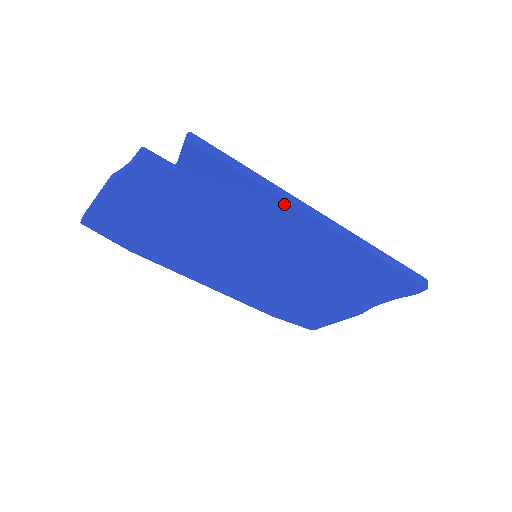
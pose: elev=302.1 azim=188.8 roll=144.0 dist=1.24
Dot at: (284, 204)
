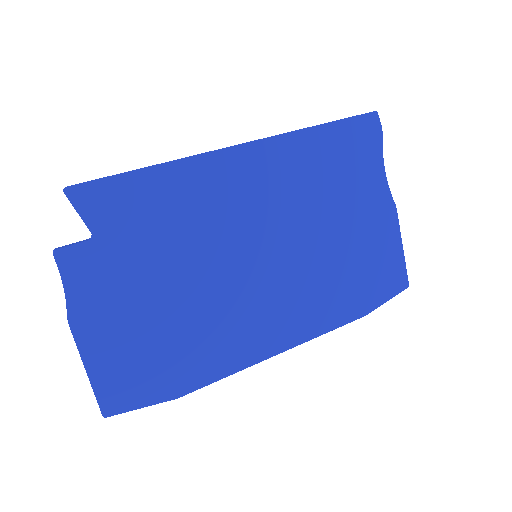
Dot at: (191, 162)
